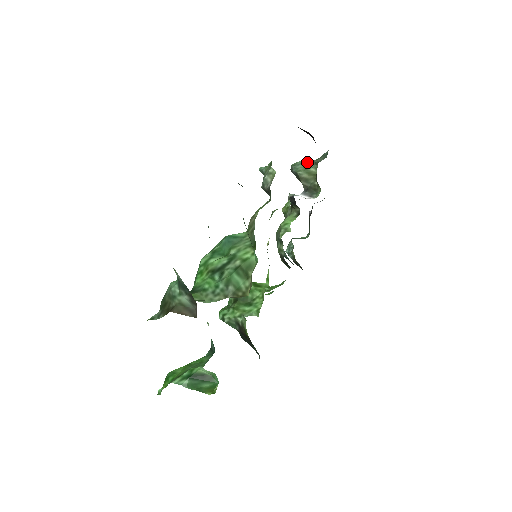
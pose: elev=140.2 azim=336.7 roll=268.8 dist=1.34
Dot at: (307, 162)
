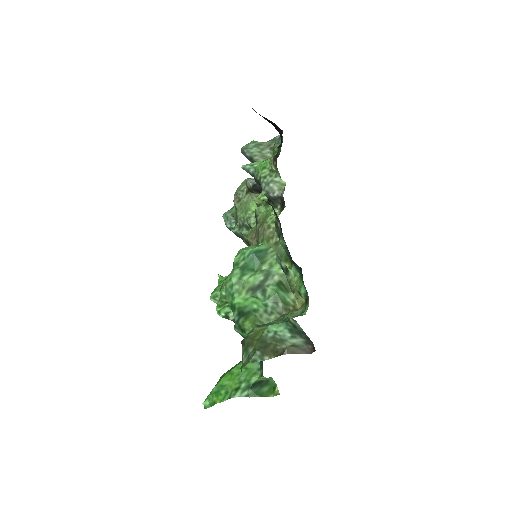
Dot at: (261, 146)
